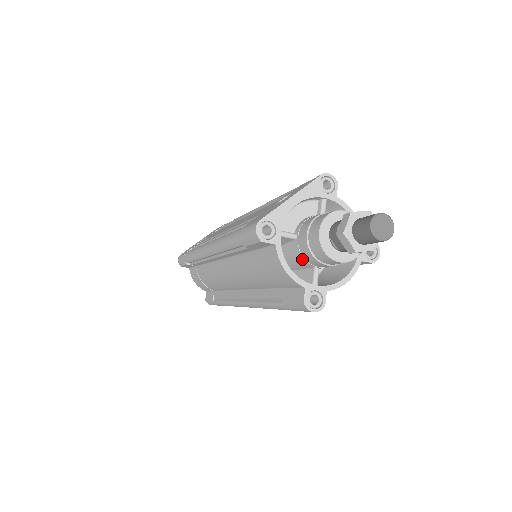
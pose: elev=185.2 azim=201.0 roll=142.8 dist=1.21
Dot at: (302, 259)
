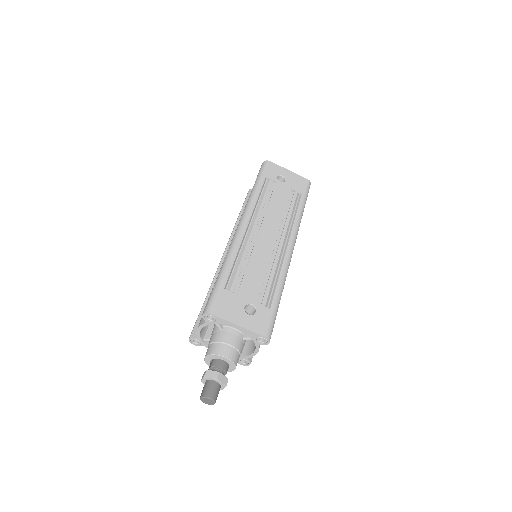
Dot at: (212, 333)
